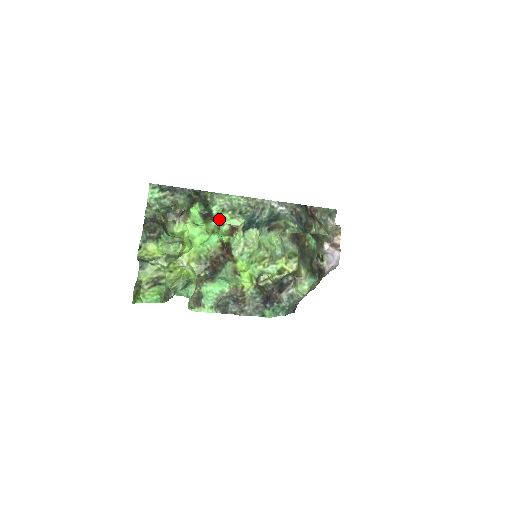
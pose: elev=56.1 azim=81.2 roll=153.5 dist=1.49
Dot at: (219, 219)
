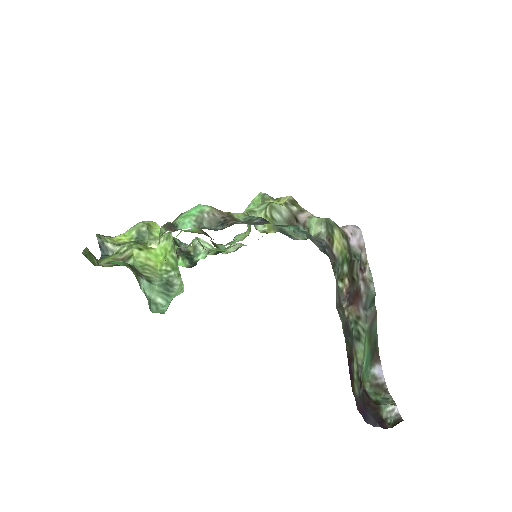
Dot at: occluded
